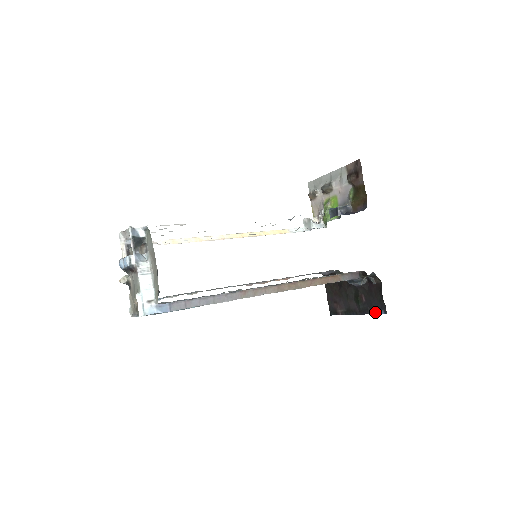
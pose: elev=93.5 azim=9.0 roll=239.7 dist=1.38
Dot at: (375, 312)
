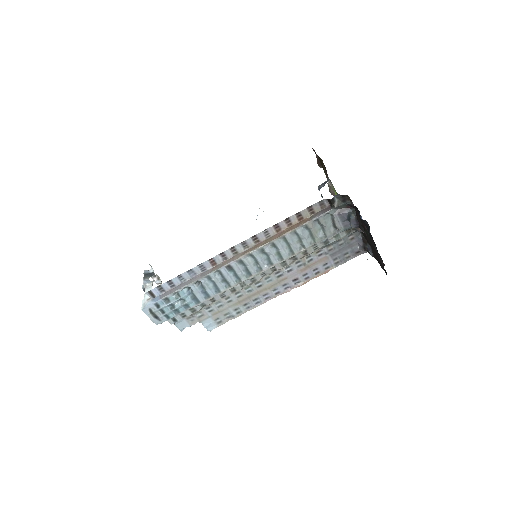
Dot at: (366, 224)
